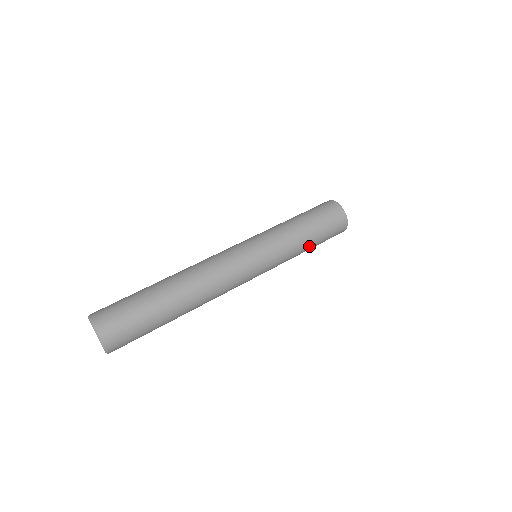
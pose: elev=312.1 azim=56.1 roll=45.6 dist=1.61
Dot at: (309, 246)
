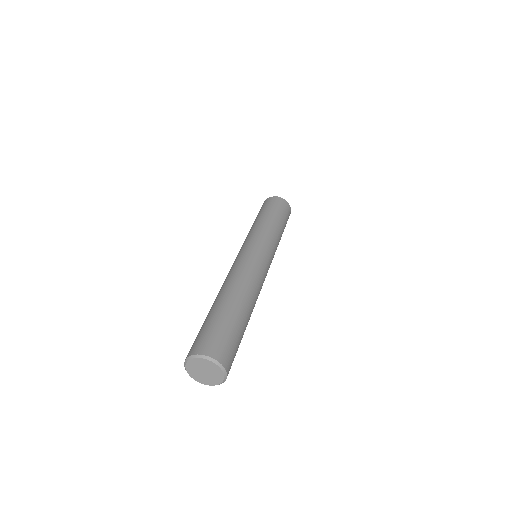
Dot at: occluded
